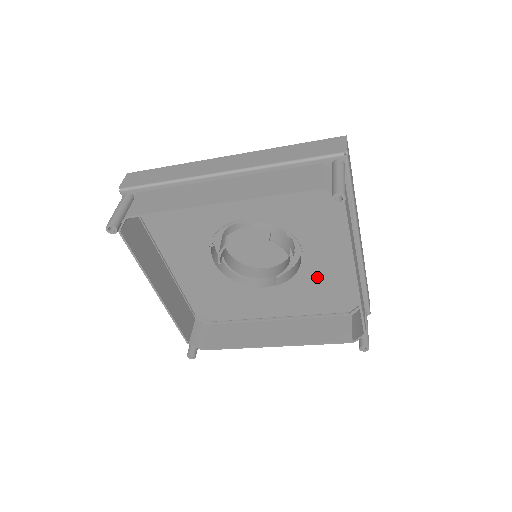
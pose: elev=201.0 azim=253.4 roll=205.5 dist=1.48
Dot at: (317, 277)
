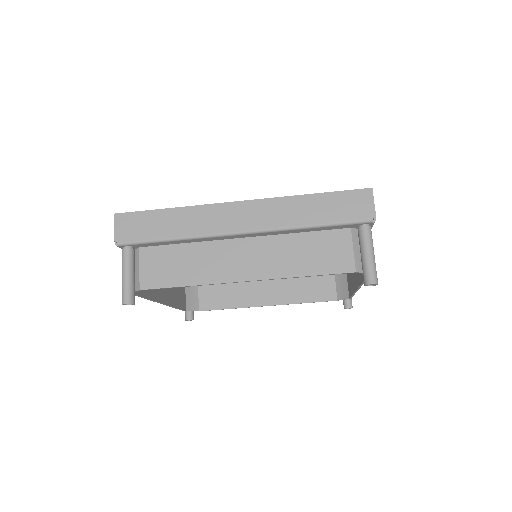
Dot at: occluded
